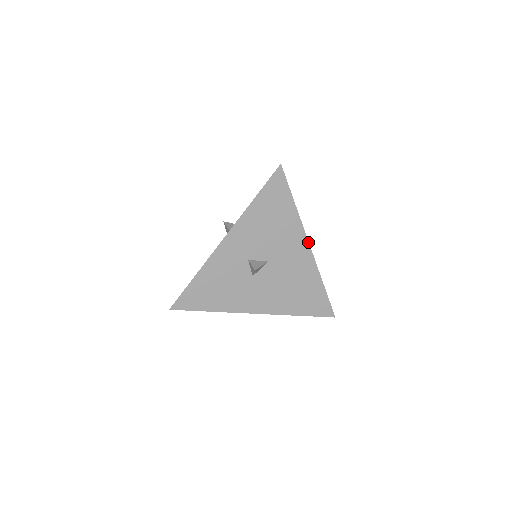
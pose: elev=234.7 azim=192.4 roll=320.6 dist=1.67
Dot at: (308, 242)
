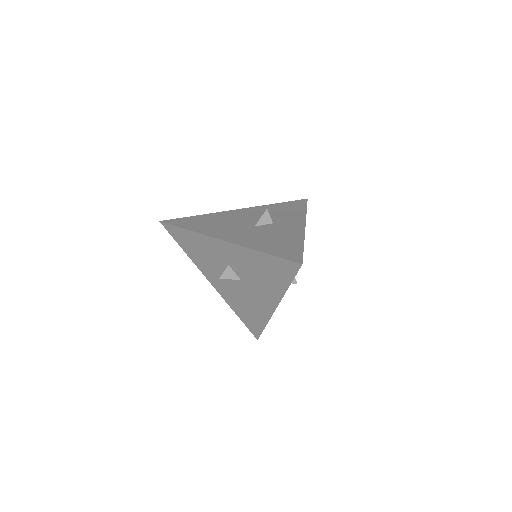
Dot at: occluded
